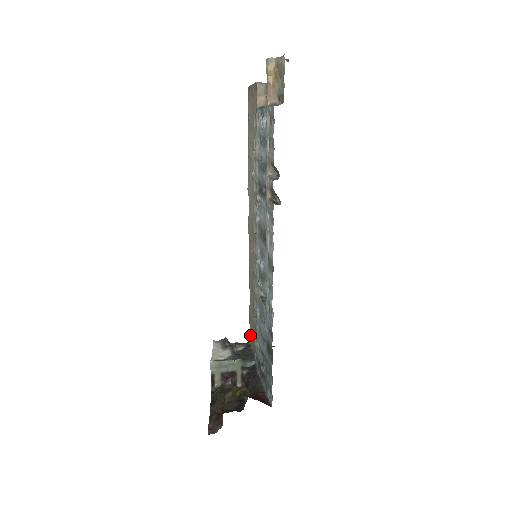
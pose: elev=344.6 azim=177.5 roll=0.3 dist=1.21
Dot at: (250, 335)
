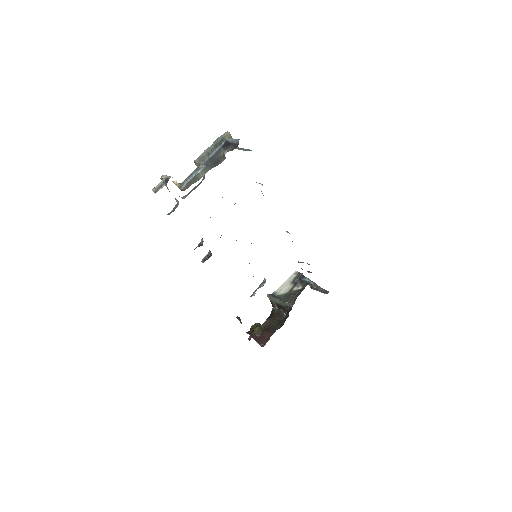
Dot at: occluded
